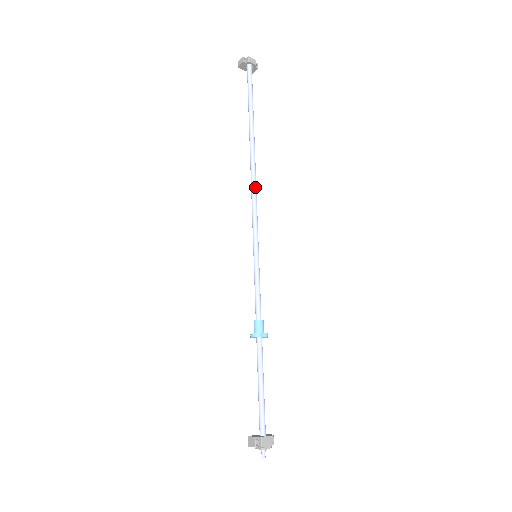
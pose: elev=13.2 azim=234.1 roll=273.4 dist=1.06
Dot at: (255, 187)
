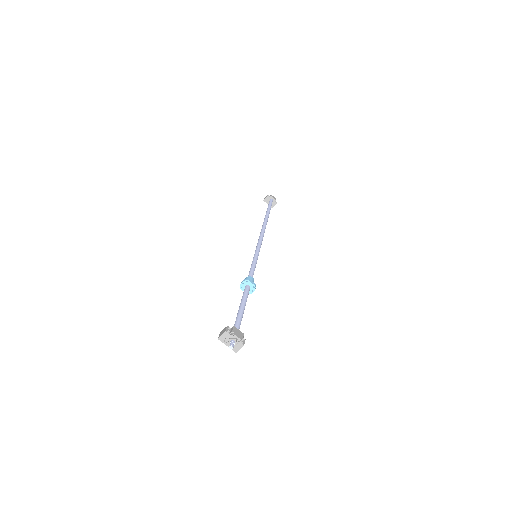
Dot at: (263, 232)
